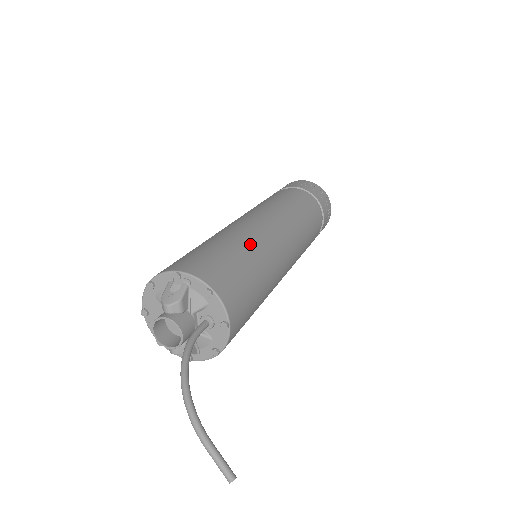
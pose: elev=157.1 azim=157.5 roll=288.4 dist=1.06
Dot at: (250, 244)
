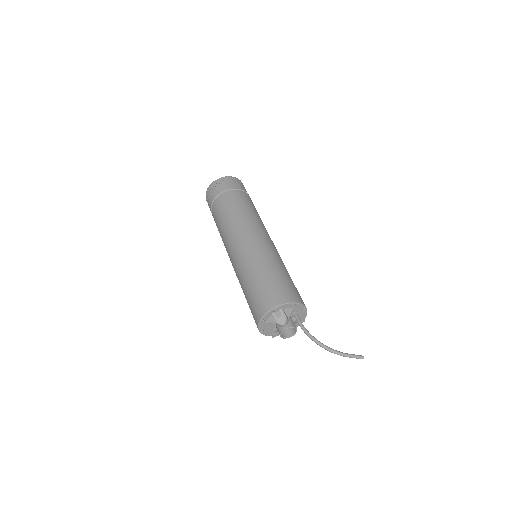
Dot at: (270, 262)
